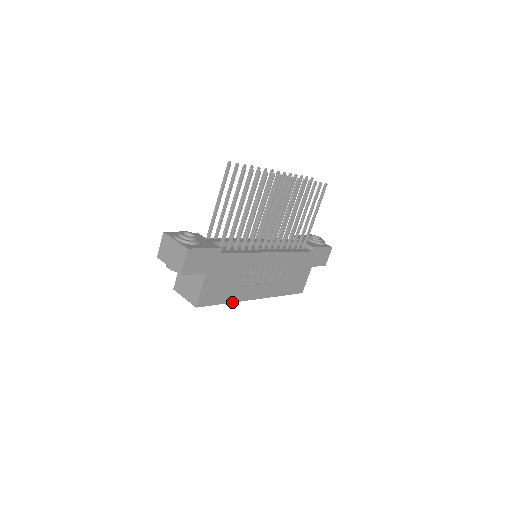
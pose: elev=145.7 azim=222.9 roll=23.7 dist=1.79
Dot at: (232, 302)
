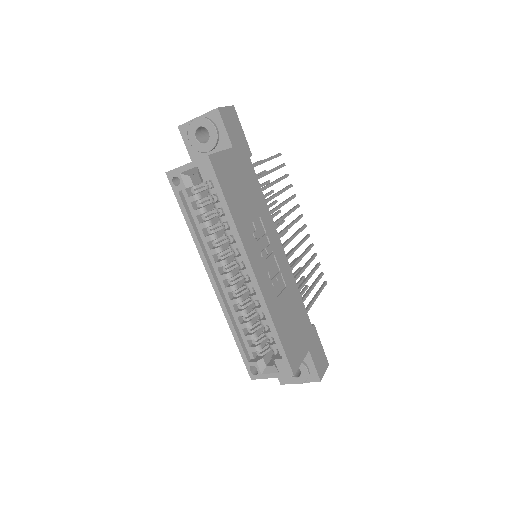
Dot at: (234, 223)
